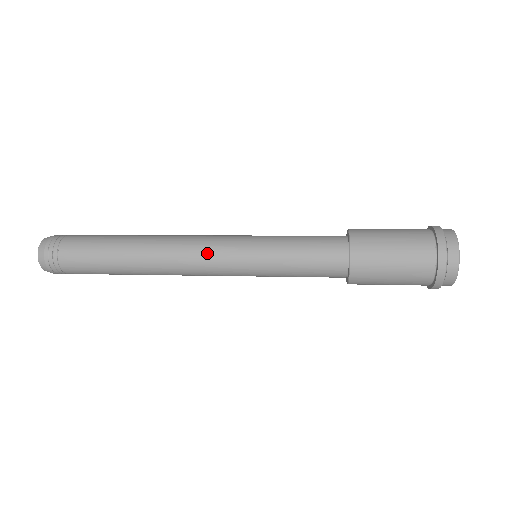
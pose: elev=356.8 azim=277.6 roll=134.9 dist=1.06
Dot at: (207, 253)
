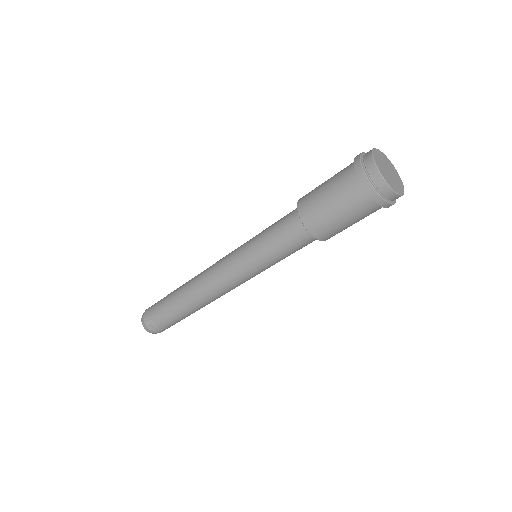
Dot at: (219, 267)
